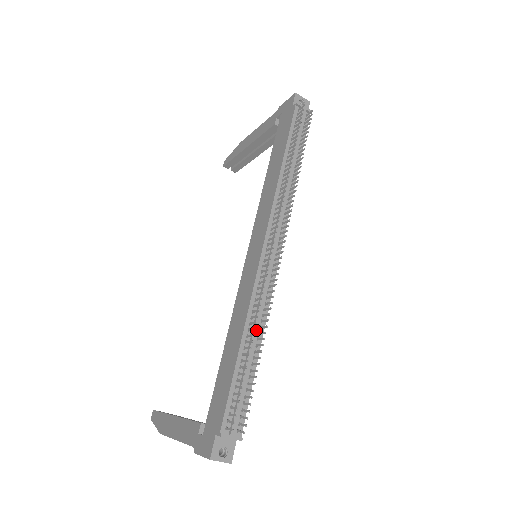
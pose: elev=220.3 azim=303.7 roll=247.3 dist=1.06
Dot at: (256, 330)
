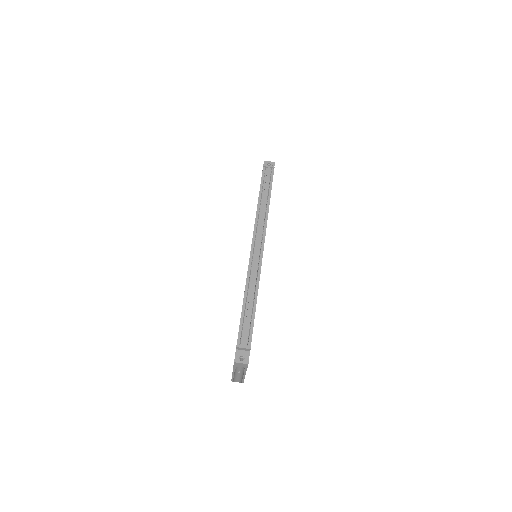
Dot at: (252, 290)
